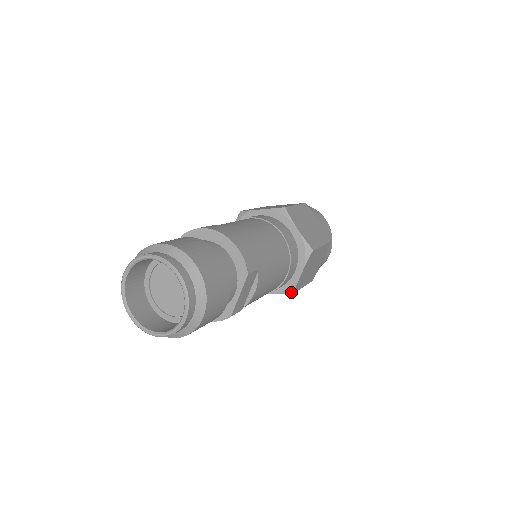
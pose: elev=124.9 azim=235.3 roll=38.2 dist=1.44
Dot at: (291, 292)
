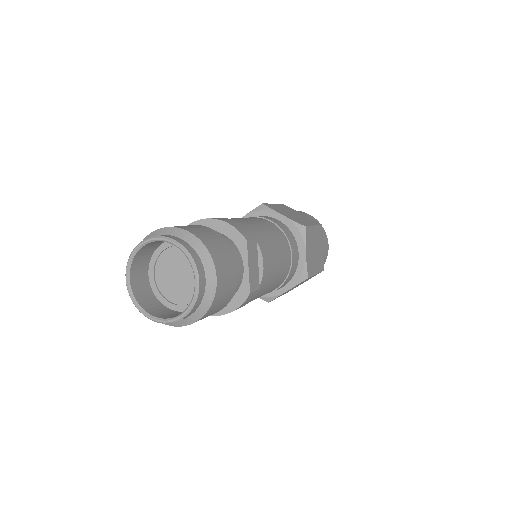
Dot at: (305, 278)
